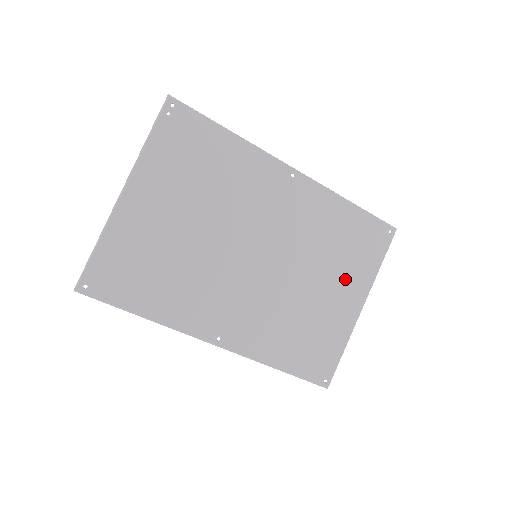
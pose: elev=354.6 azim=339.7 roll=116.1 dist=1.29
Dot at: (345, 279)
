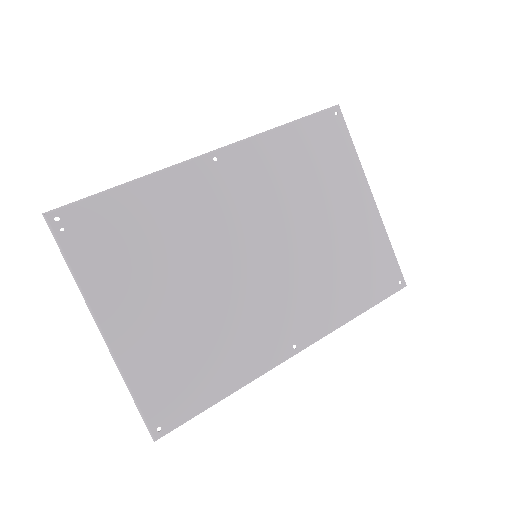
Dot at: (339, 192)
